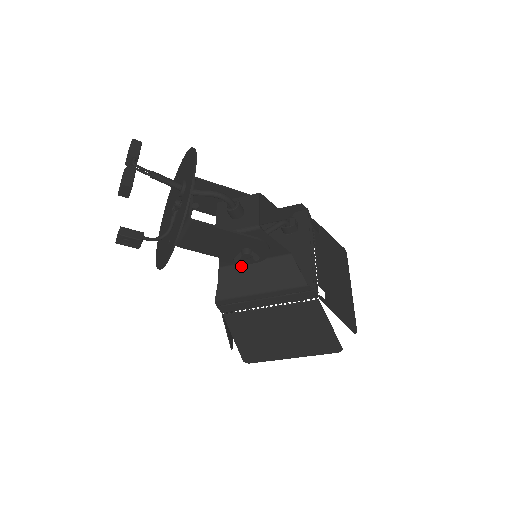
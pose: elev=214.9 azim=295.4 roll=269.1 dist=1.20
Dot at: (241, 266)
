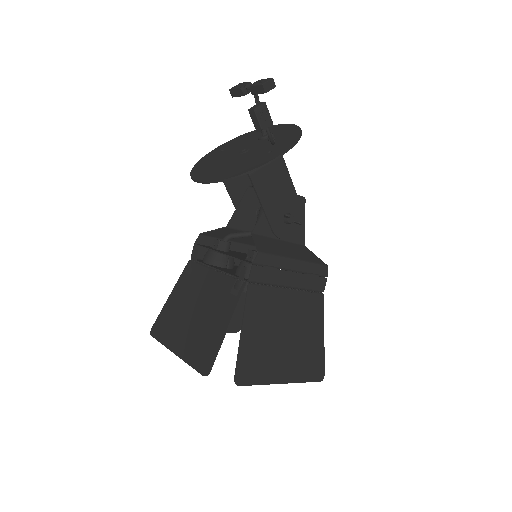
Dot at: (270, 239)
